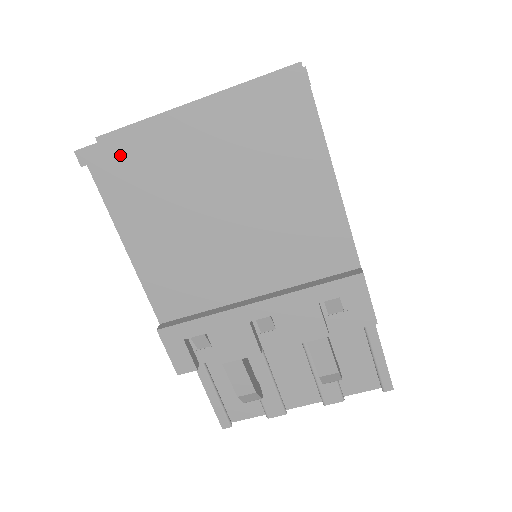
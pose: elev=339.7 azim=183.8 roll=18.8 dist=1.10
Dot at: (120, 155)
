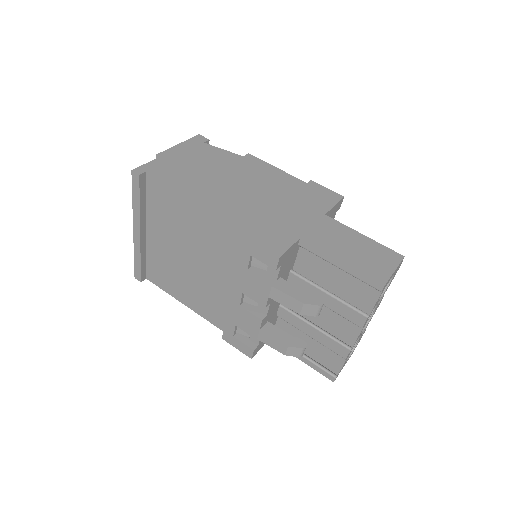
Dot at: (147, 265)
